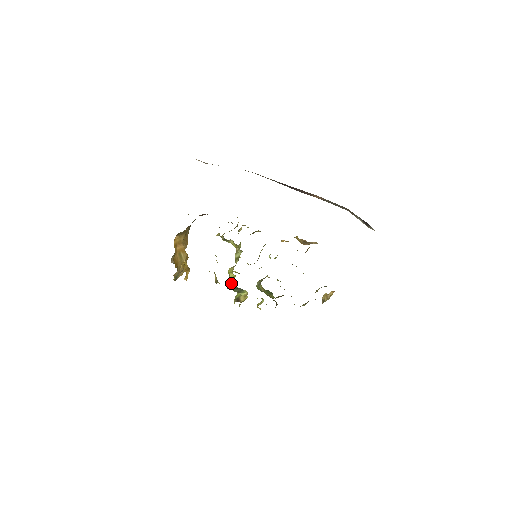
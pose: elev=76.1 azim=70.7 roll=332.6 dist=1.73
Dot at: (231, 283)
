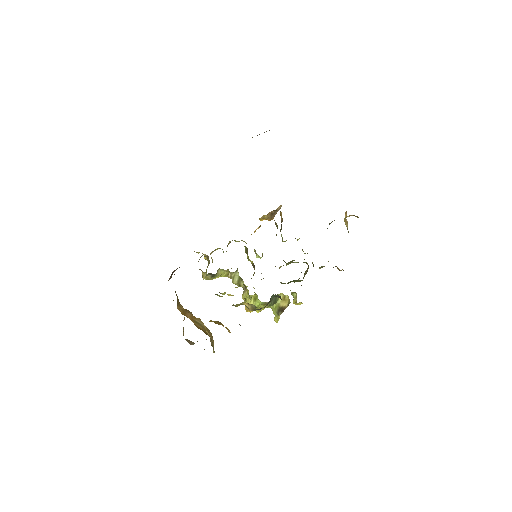
Dot at: (257, 306)
